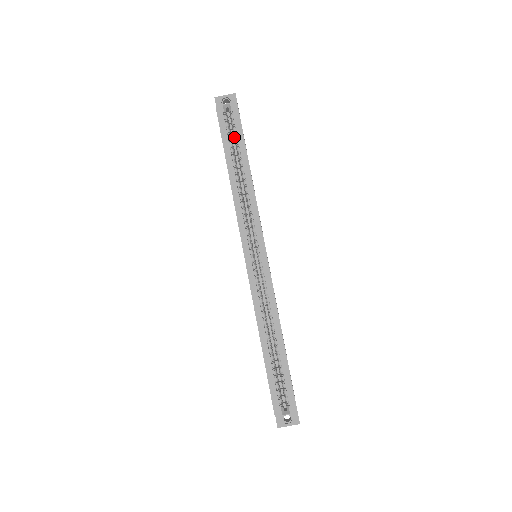
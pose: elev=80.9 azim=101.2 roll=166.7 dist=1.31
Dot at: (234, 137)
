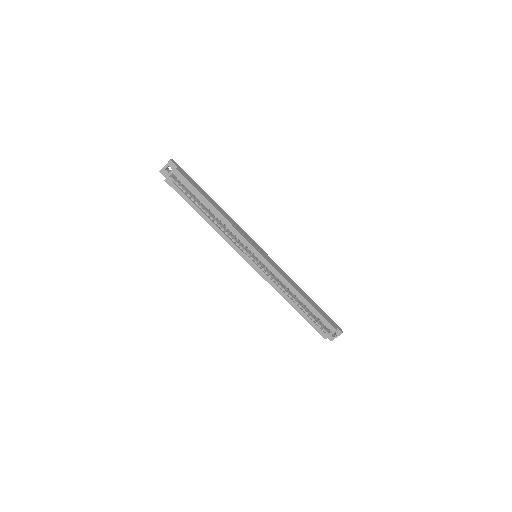
Dot at: occluded
